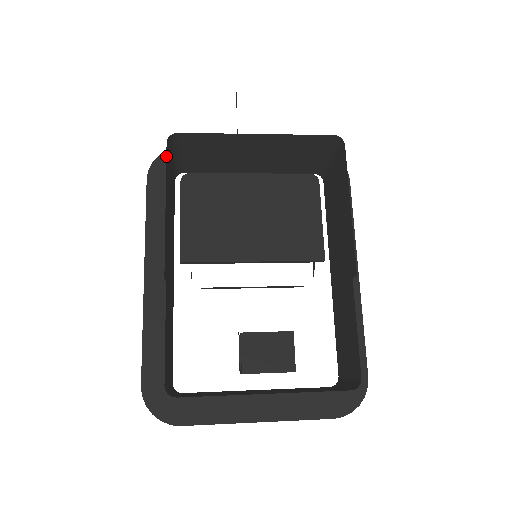
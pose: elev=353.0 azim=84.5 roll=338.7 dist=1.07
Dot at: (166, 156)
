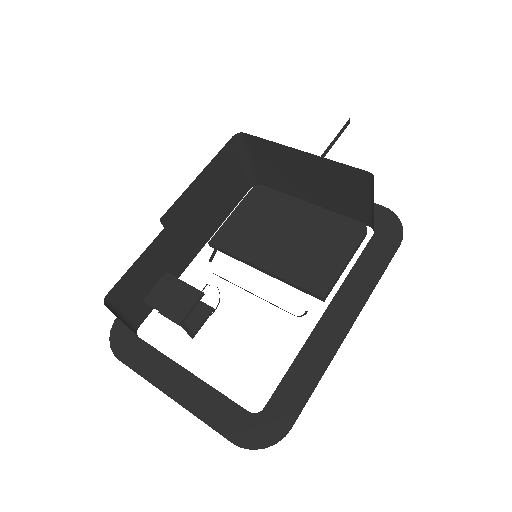
Dot at: (226, 145)
